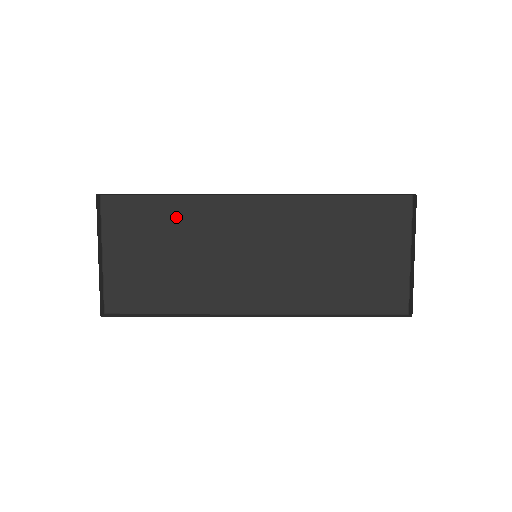
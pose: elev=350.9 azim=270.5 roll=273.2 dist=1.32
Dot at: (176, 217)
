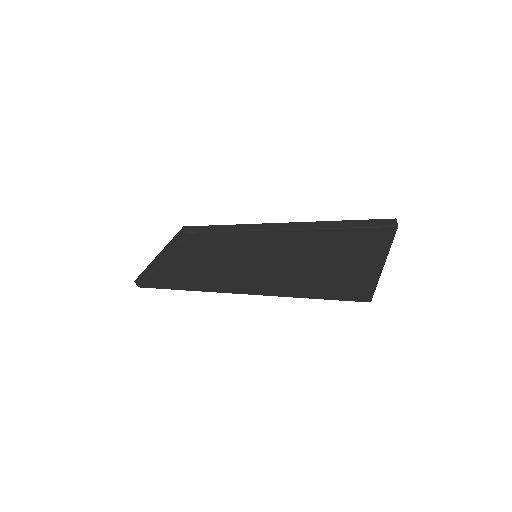
Dot at: (220, 241)
